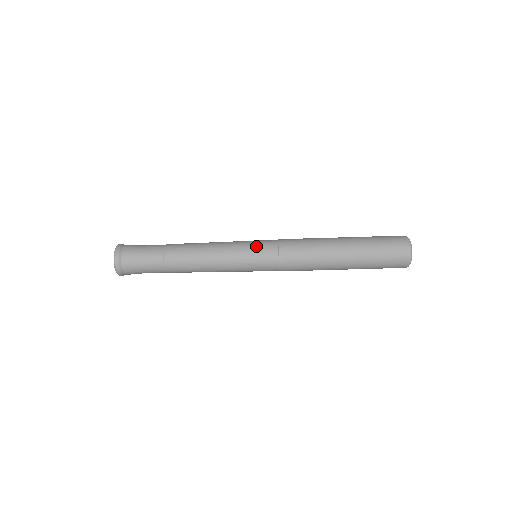
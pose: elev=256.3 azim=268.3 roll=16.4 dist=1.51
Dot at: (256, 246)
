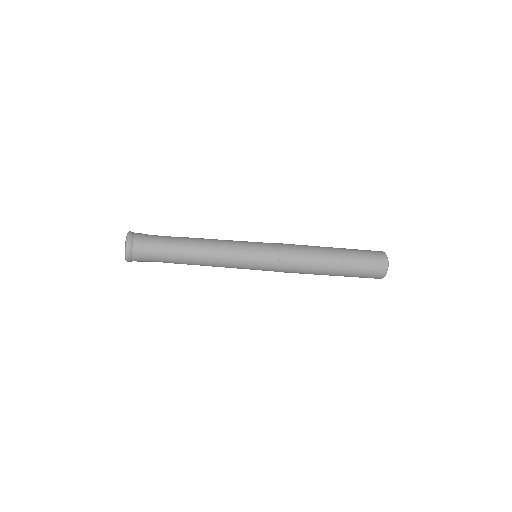
Dot at: (259, 252)
